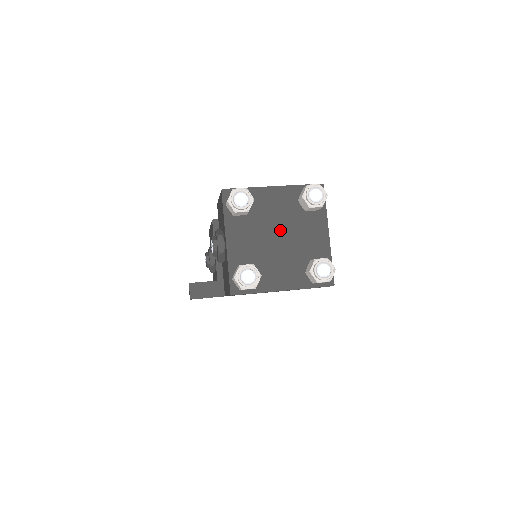
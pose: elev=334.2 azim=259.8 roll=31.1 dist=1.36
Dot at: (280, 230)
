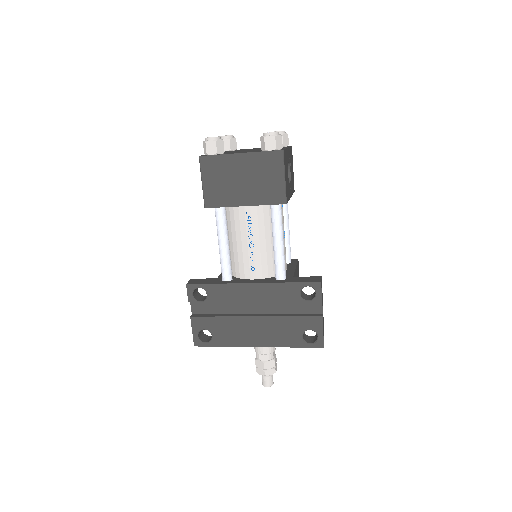
Dot at: occluded
